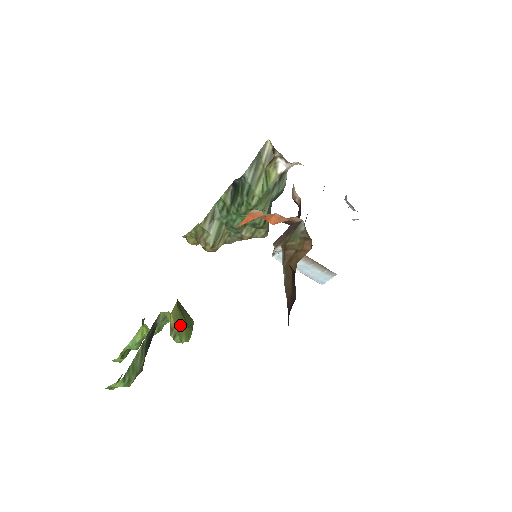
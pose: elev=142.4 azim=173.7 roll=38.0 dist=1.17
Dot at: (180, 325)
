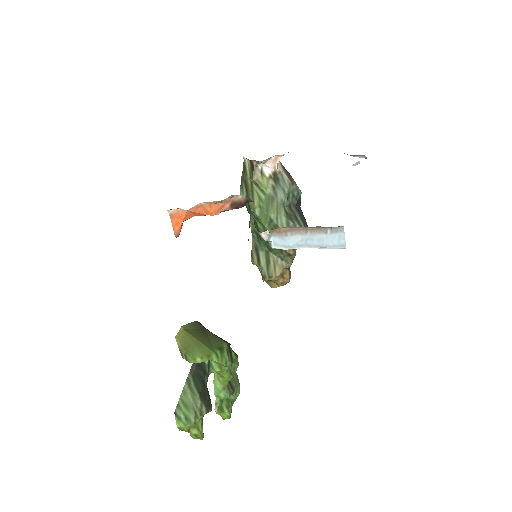
Dot at: (191, 346)
